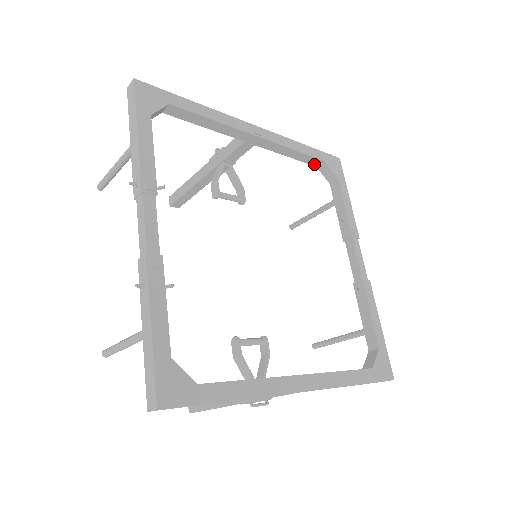
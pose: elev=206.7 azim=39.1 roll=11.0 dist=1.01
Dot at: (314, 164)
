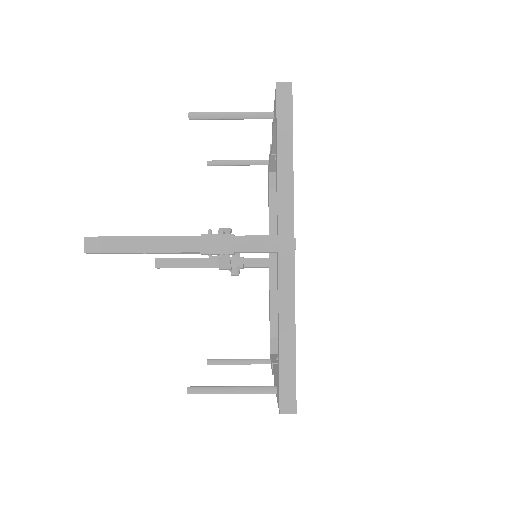
Dot at: (272, 333)
